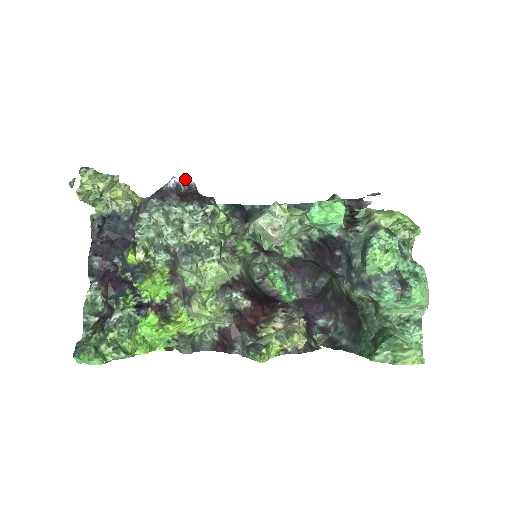
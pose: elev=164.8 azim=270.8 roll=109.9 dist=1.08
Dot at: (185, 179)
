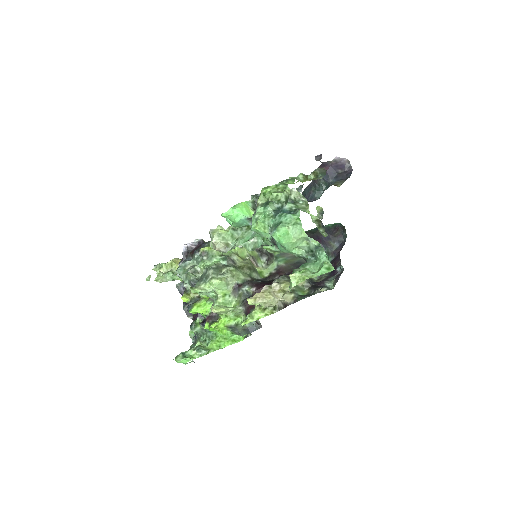
Dot at: (194, 240)
